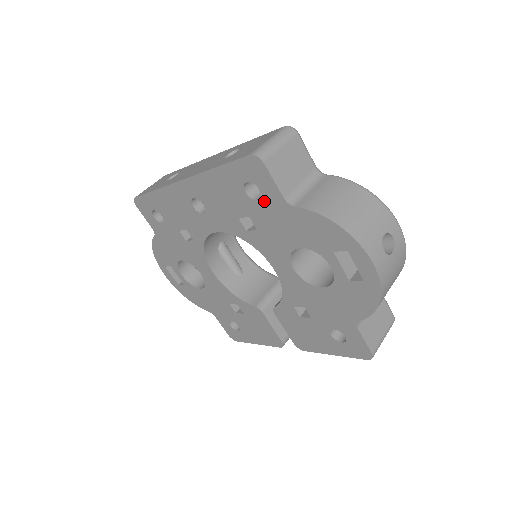
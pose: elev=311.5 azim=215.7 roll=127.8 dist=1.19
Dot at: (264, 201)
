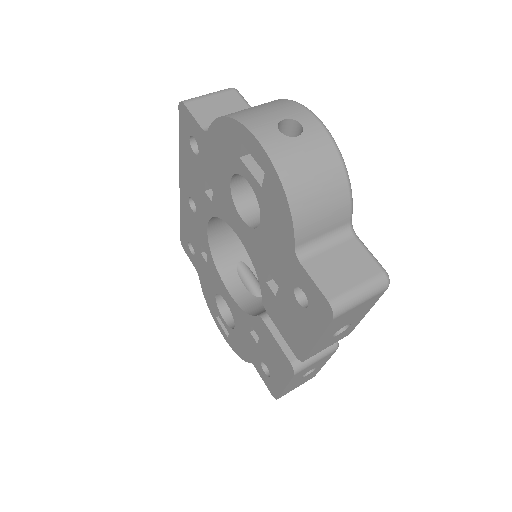
Dot at: (200, 148)
